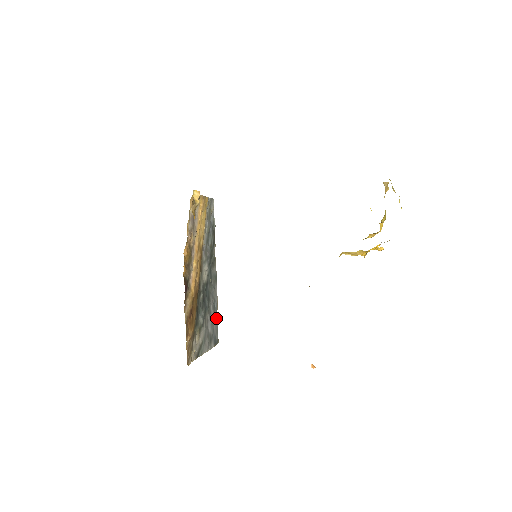
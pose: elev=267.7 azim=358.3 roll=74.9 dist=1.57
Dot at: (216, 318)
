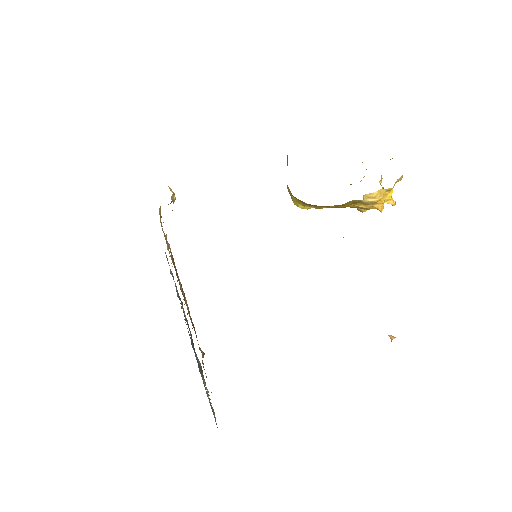
Dot at: occluded
